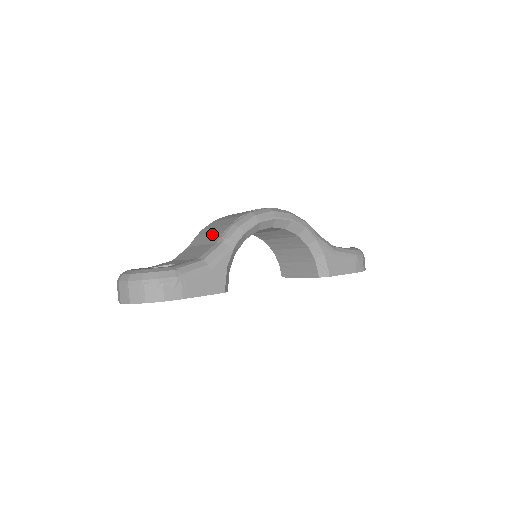
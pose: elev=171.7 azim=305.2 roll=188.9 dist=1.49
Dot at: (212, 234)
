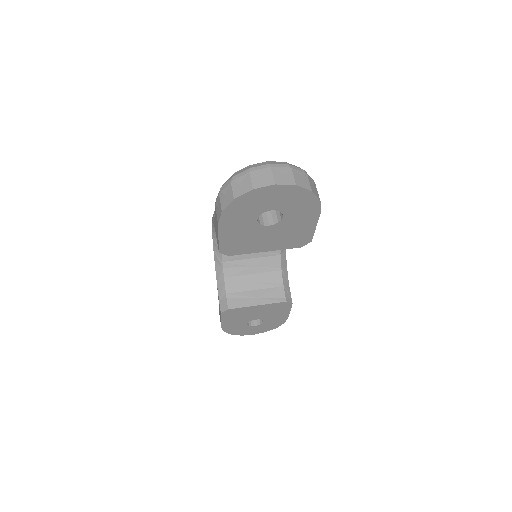
Dot at: occluded
